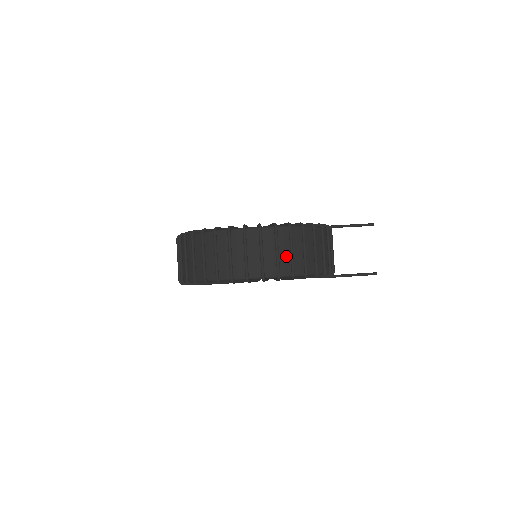
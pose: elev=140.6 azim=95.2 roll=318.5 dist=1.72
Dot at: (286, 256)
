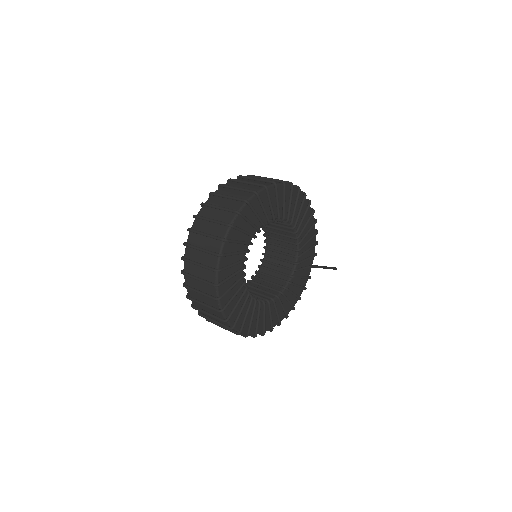
Dot at: occluded
